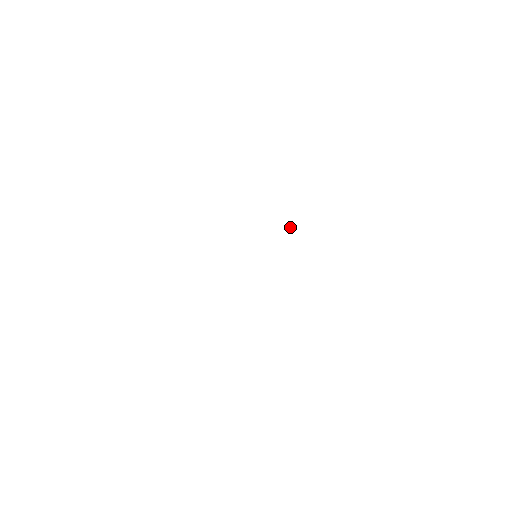
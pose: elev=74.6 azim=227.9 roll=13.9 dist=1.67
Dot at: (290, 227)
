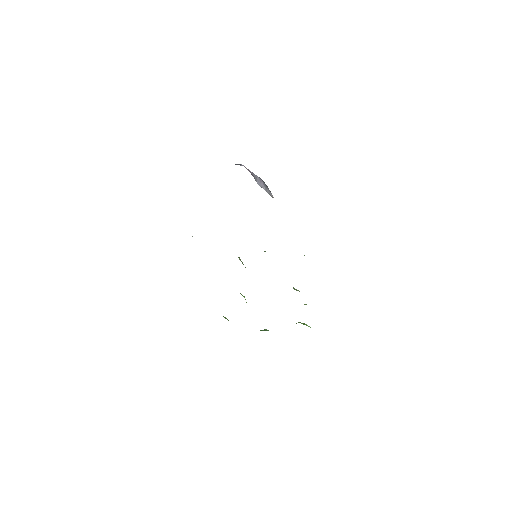
Dot at: occluded
